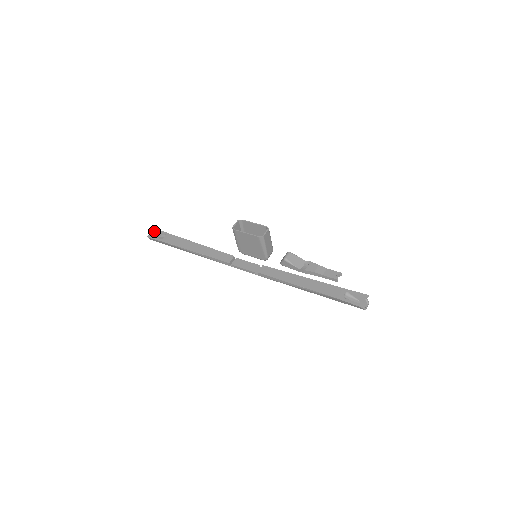
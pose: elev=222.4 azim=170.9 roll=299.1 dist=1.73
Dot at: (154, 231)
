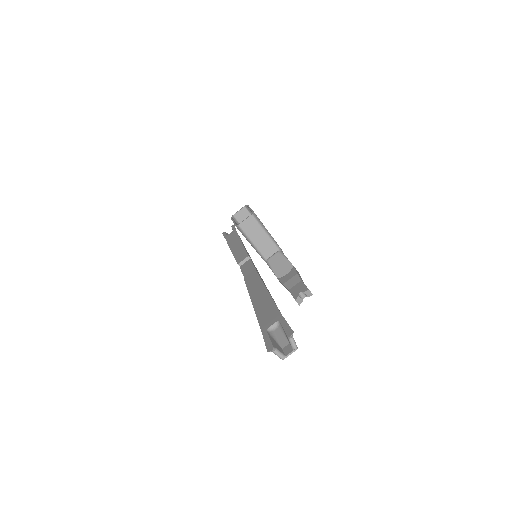
Dot at: occluded
